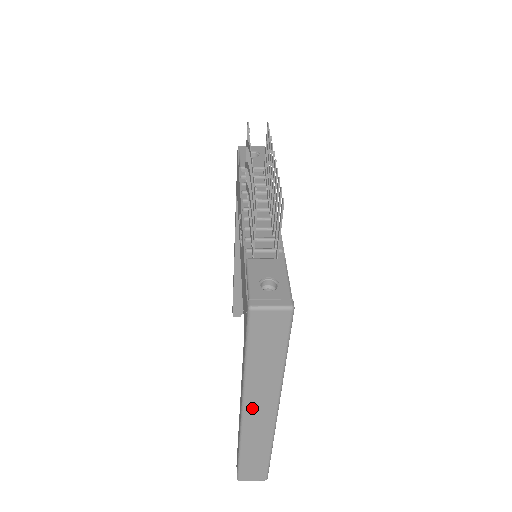
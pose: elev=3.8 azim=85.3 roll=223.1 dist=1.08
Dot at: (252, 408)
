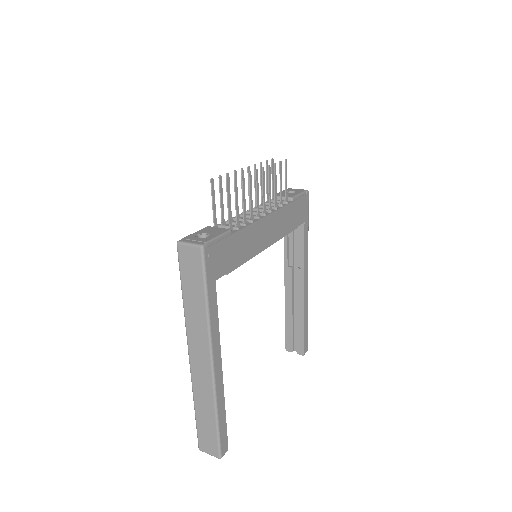
Dot at: (194, 351)
